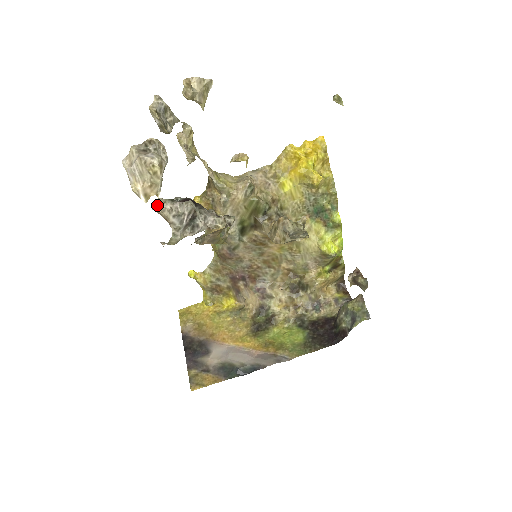
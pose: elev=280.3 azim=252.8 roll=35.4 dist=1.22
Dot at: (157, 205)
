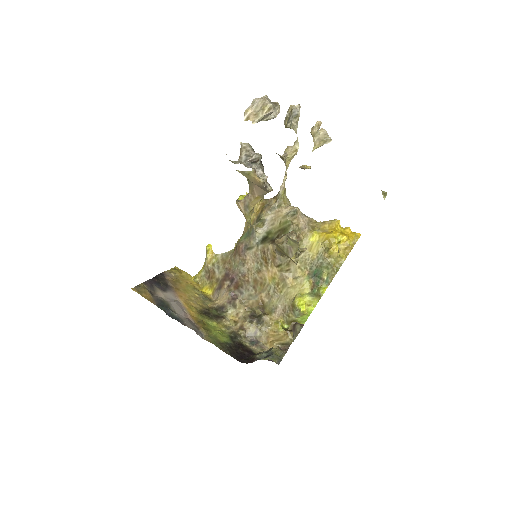
Dot at: (245, 143)
